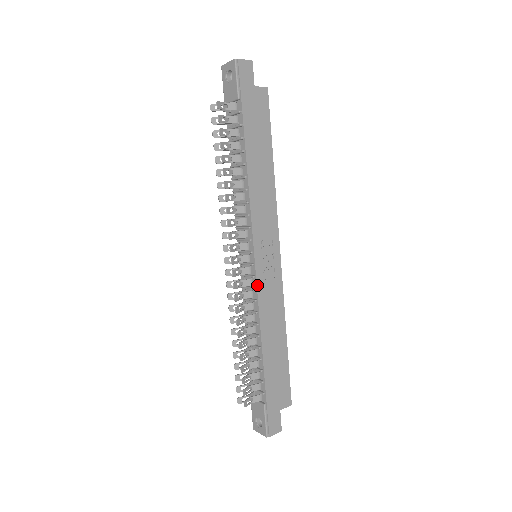
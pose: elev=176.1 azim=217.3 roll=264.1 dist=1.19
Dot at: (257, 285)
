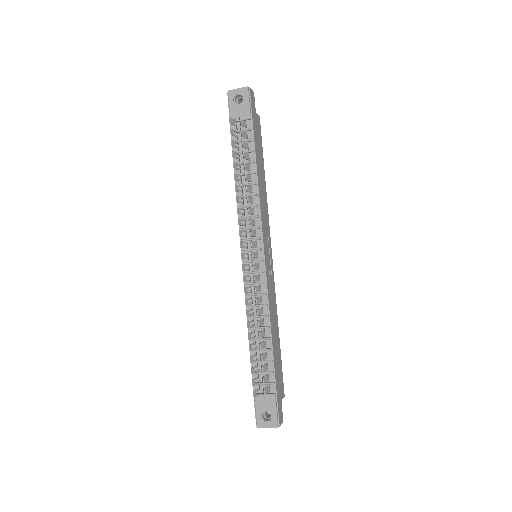
Dot at: (266, 279)
